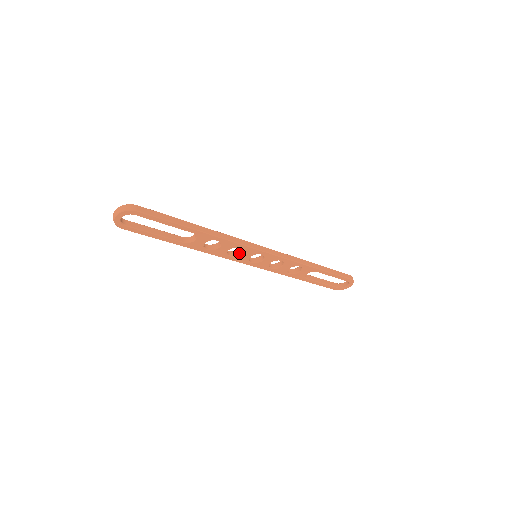
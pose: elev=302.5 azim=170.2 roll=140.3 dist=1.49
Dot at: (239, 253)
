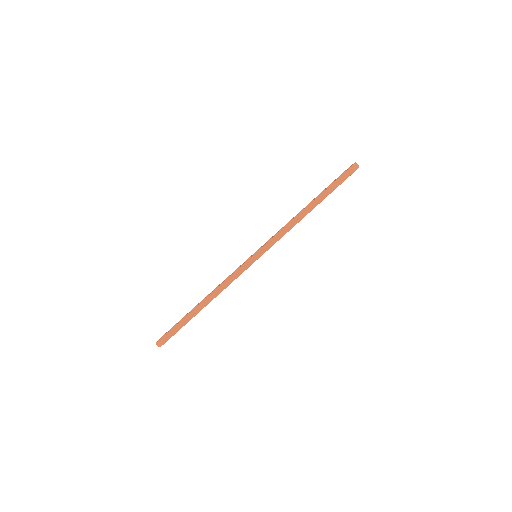
Dot at: occluded
